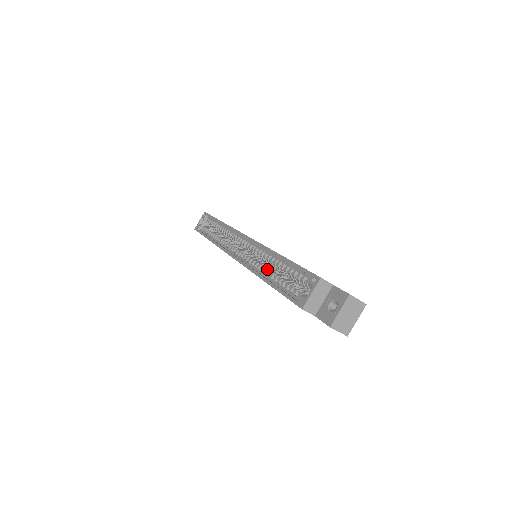
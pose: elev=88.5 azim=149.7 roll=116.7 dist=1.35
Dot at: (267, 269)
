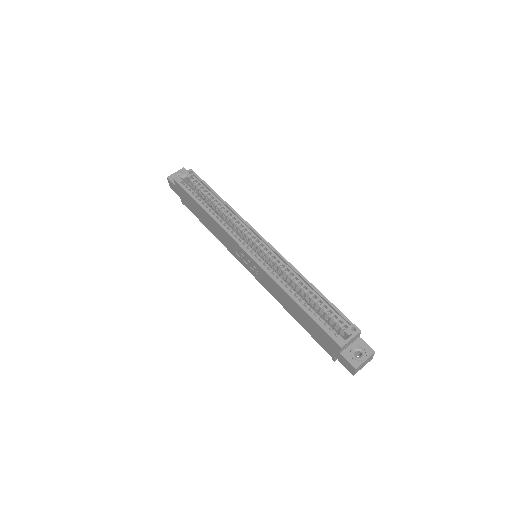
Dot at: (292, 288)
